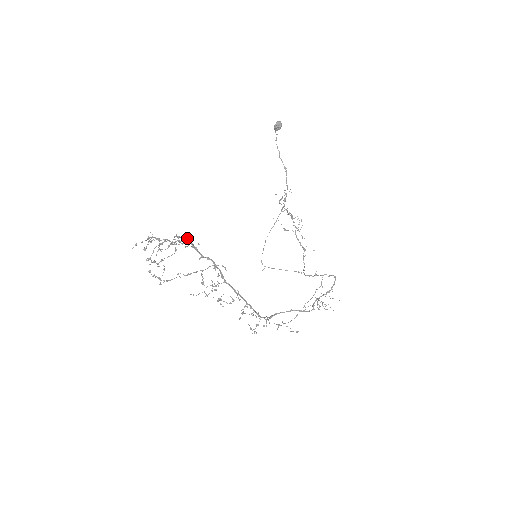
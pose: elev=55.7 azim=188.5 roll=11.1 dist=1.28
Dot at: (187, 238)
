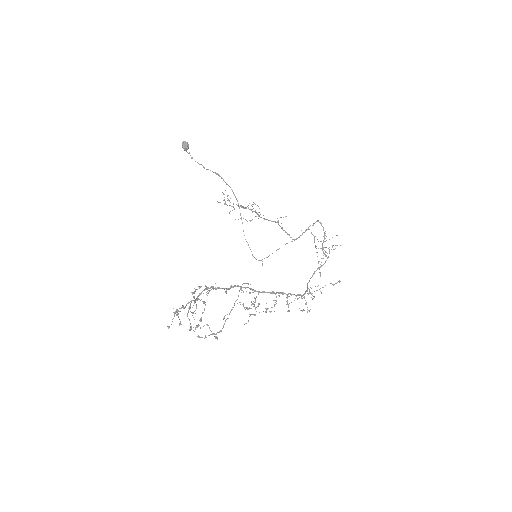
Dot at: occluded
